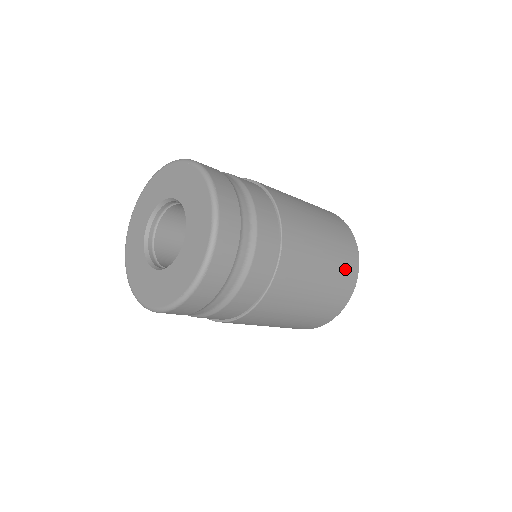
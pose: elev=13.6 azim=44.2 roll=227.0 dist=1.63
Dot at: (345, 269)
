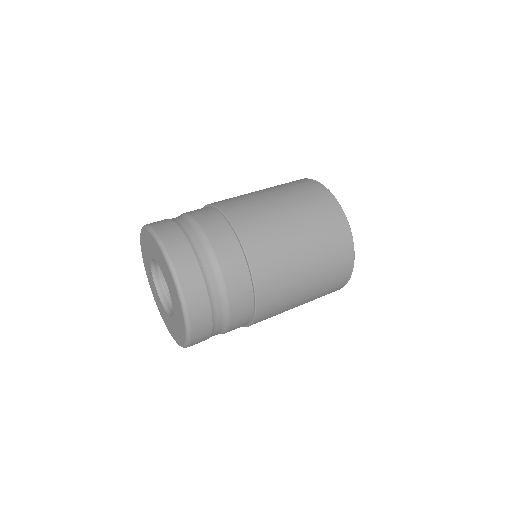
Dot at: occluded
